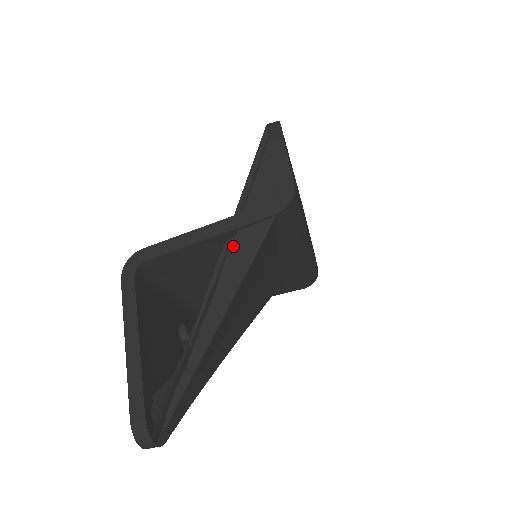
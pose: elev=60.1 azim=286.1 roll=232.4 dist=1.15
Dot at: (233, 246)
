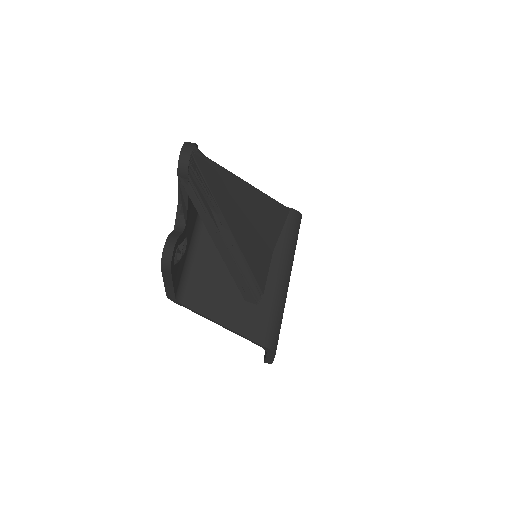
Dot at: occluded
